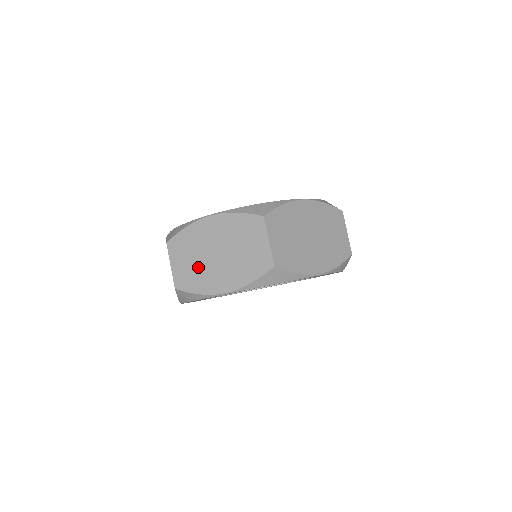
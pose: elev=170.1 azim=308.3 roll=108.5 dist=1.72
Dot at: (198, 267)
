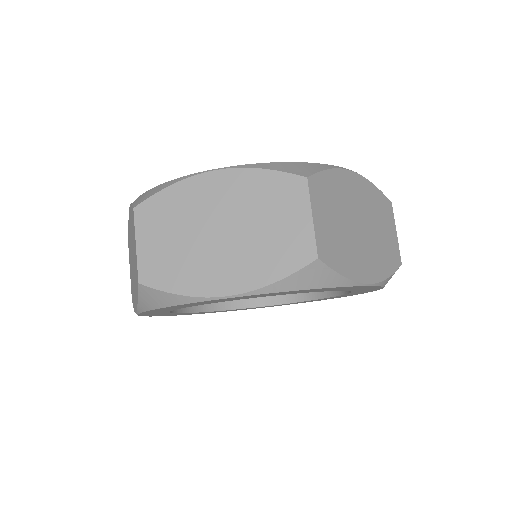
Dot at: (184, 250)
